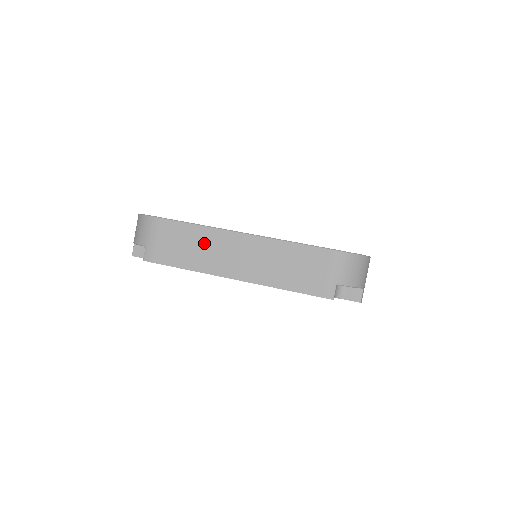
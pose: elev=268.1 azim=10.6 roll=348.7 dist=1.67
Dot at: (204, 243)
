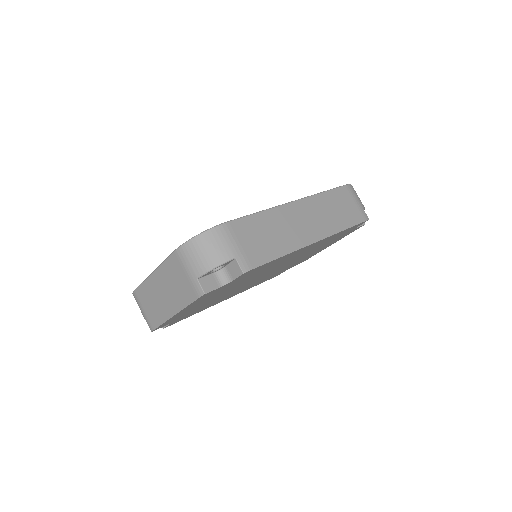
Dot at: (277, 224)
